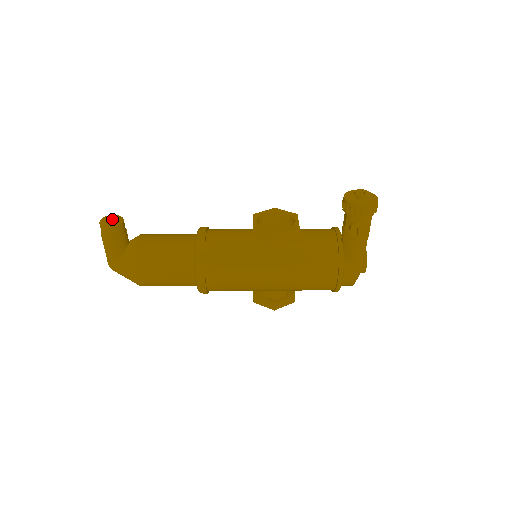
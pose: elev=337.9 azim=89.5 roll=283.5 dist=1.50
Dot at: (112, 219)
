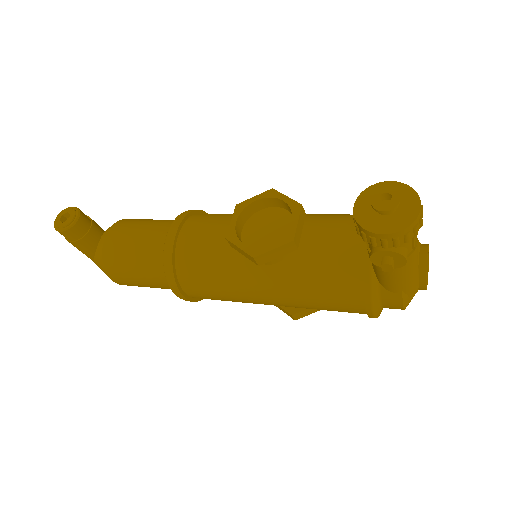
Dot at: (69, 214)
